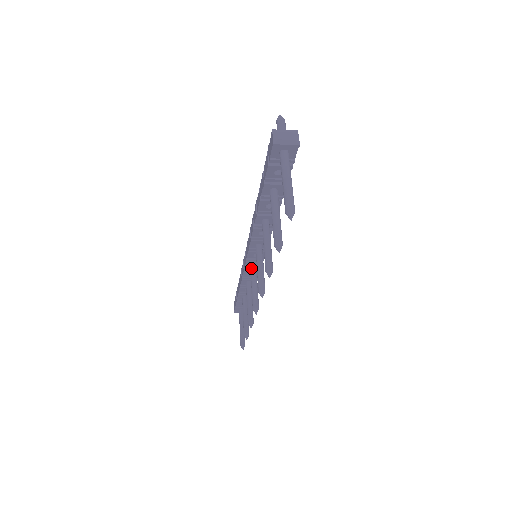
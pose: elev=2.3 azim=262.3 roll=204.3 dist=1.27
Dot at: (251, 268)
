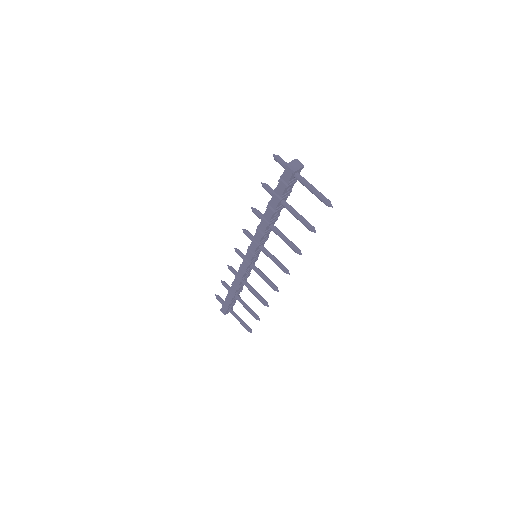
Dot at: (253, 267)
